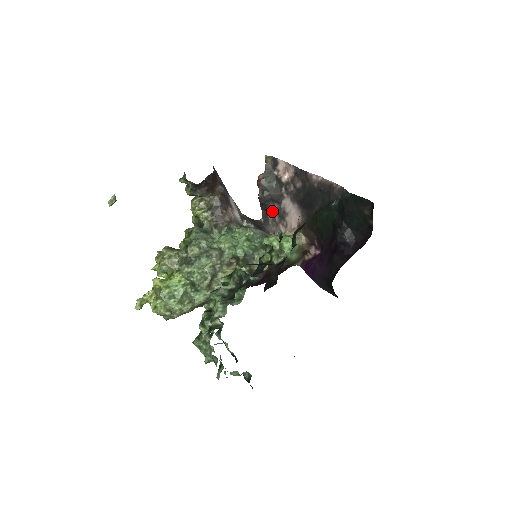
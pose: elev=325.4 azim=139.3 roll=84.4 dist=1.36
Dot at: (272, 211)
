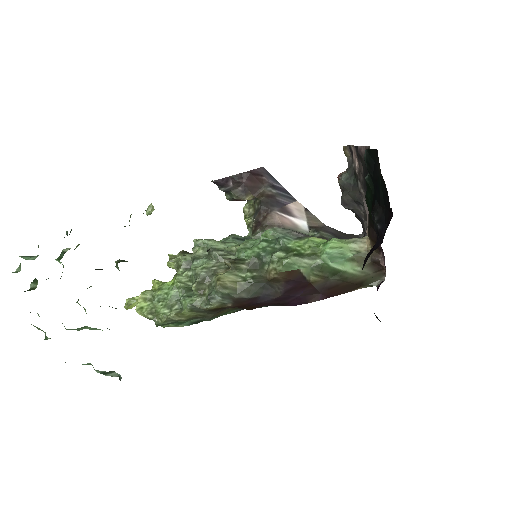
Dot at: (363, 218)
